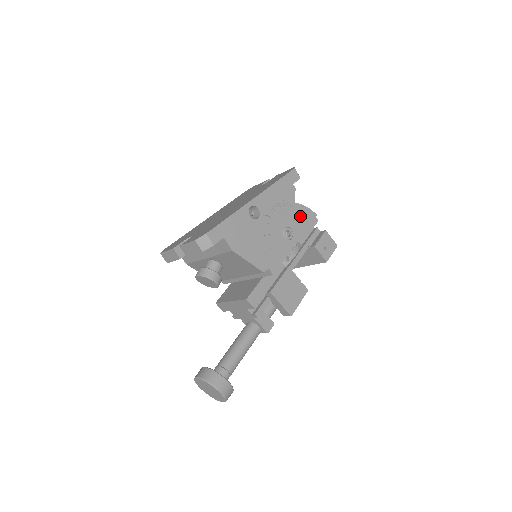
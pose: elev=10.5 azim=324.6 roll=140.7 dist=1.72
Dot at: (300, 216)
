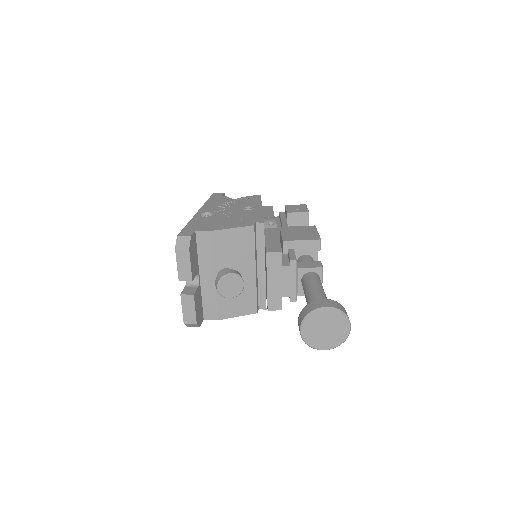
Dot at: (247, 201)
